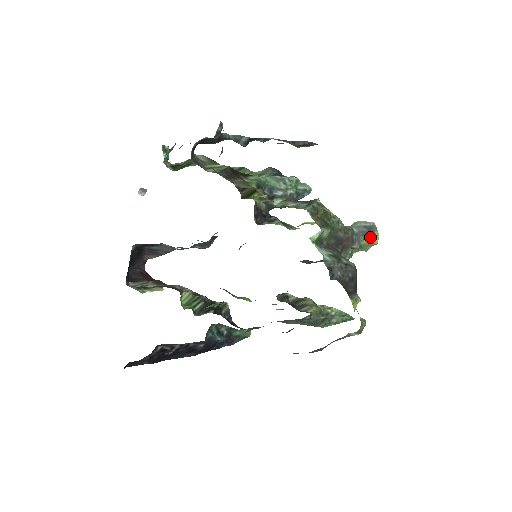
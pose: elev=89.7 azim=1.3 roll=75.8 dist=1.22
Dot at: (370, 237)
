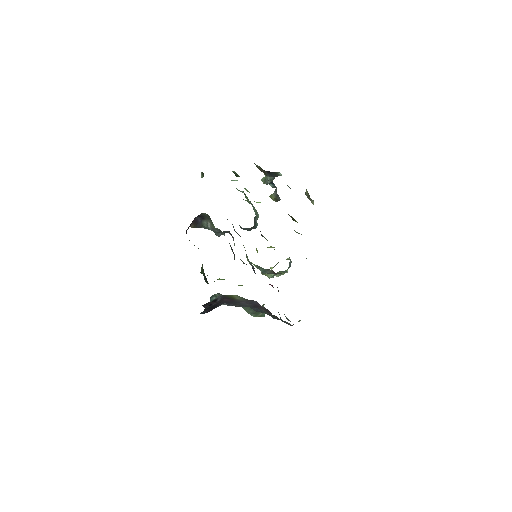
Dot at: occluded
